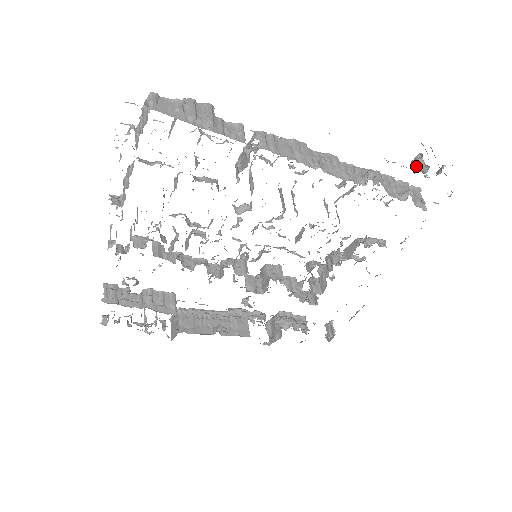
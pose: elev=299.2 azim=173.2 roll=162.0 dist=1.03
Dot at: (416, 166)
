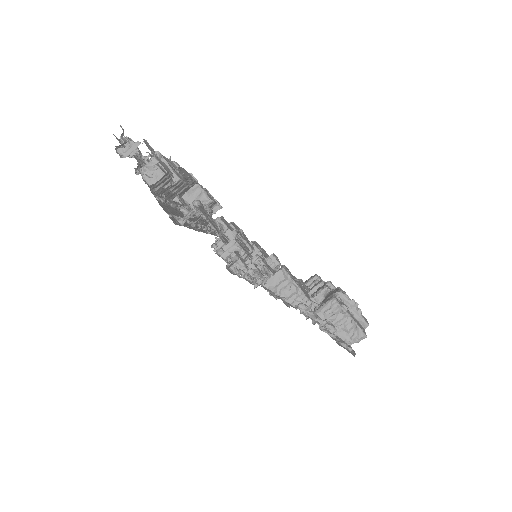
Dot at: occluded
